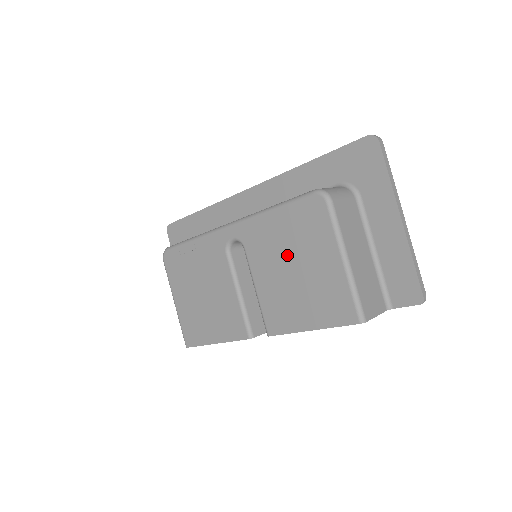
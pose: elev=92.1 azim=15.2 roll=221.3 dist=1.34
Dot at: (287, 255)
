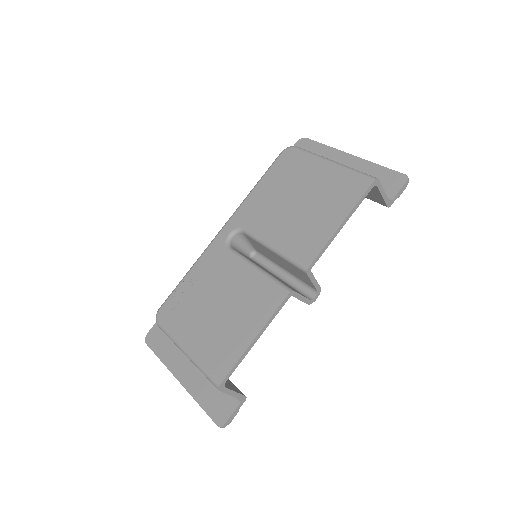
Dot at: (285, 198)
